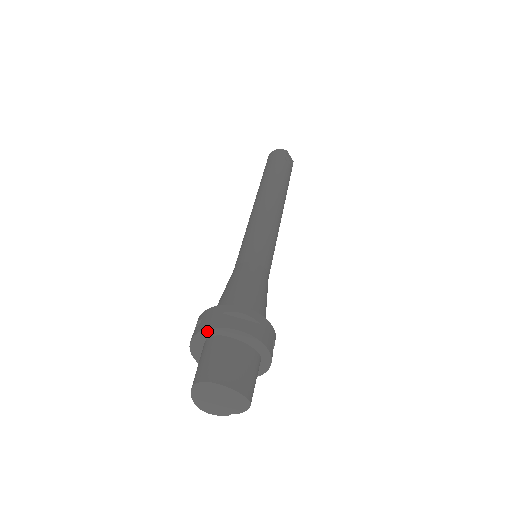
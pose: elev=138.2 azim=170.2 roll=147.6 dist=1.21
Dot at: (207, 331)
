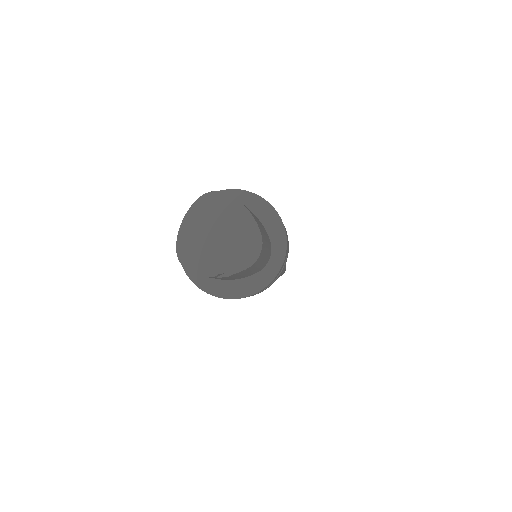
Dot at: occluded
